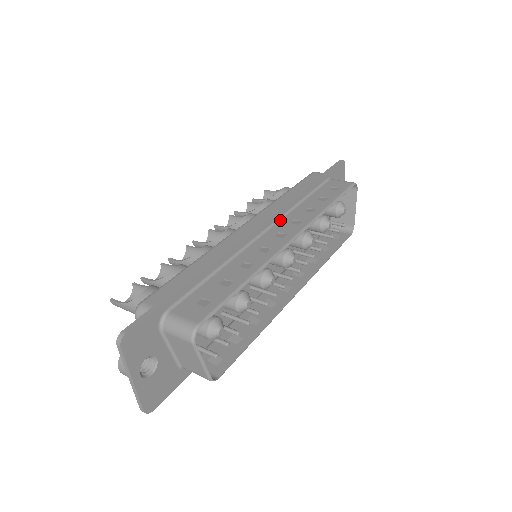
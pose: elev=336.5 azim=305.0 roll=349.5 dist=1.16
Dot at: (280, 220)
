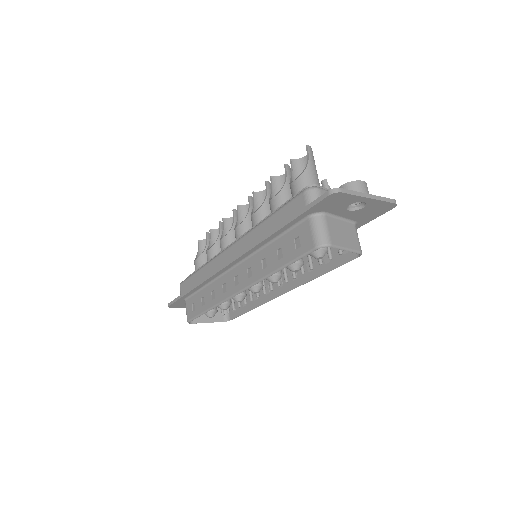
Dot at: (246, 260)
